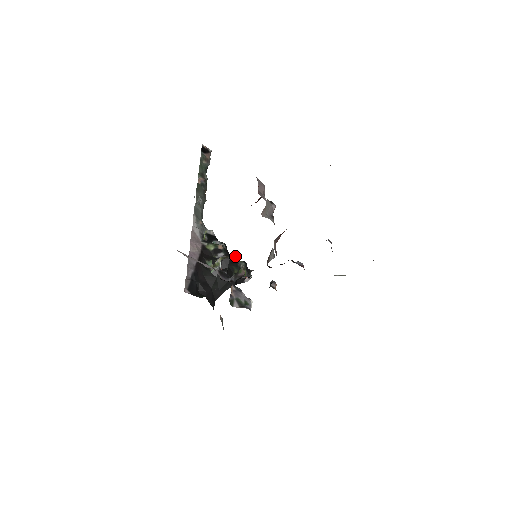
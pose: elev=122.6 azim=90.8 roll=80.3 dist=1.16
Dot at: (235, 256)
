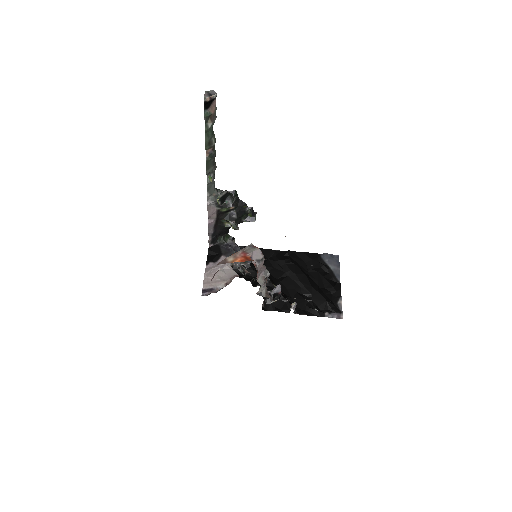
Dot at: (244, 203)
